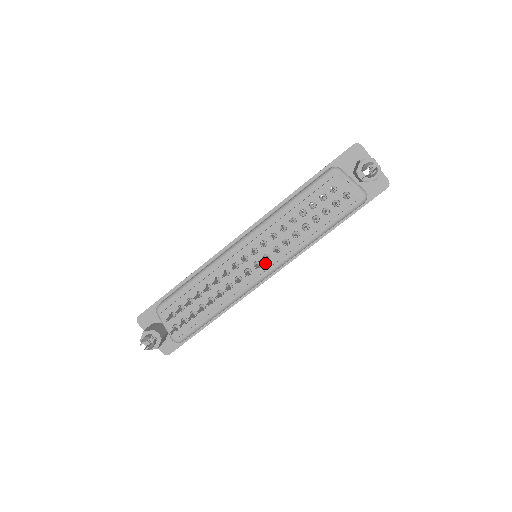
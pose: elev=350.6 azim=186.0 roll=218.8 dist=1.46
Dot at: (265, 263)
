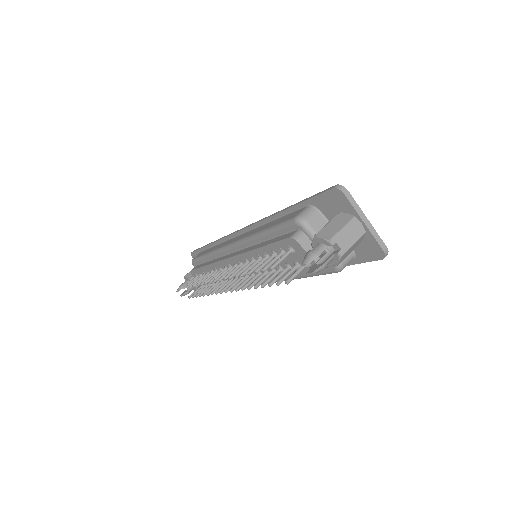
Dot at: occluded
